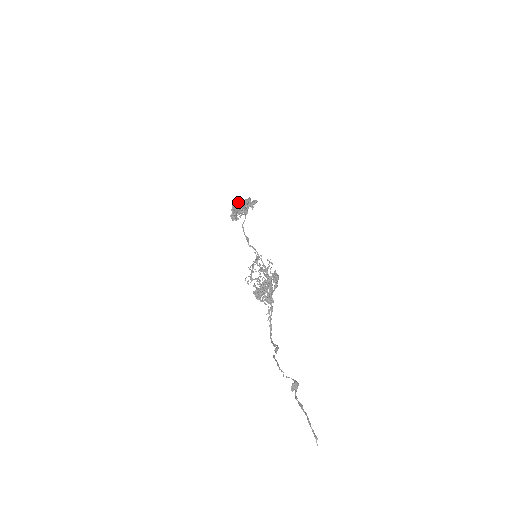
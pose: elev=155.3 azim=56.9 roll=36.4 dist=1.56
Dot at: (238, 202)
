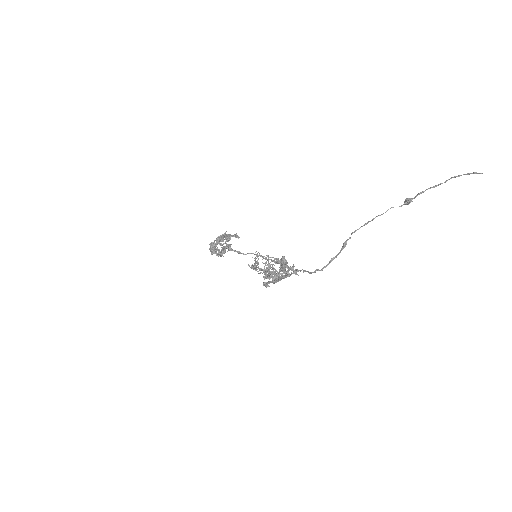
Dot at: occluded
